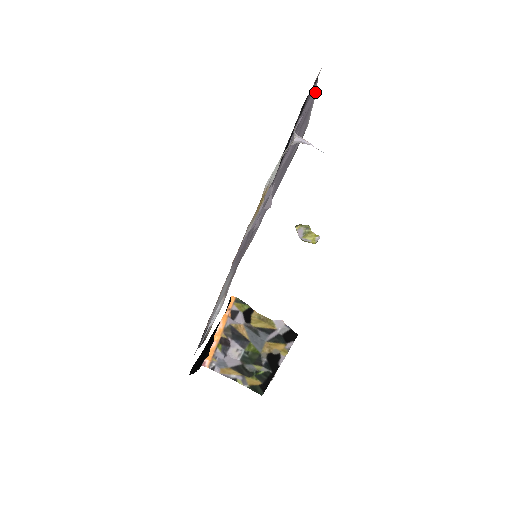
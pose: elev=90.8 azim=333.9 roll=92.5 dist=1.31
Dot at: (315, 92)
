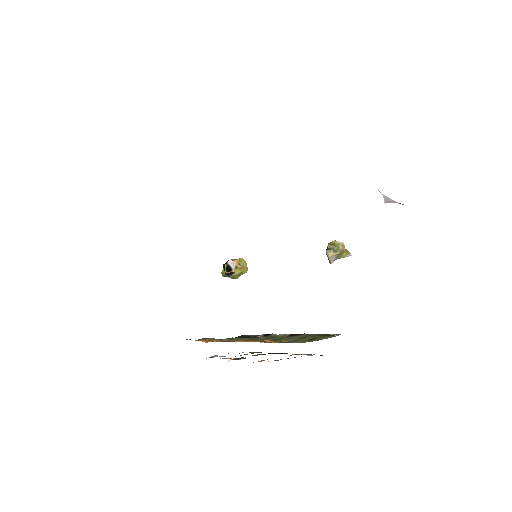
Dot at: occluded
